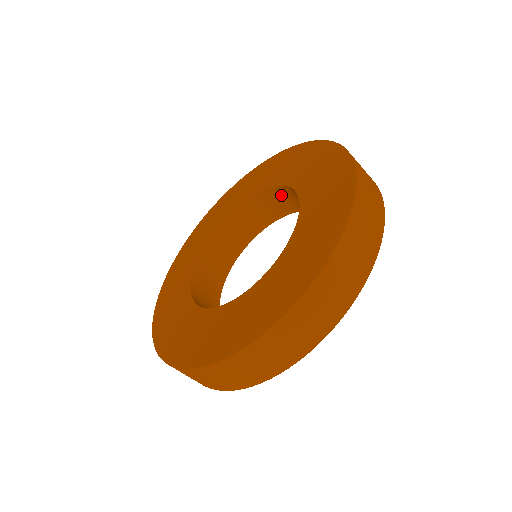
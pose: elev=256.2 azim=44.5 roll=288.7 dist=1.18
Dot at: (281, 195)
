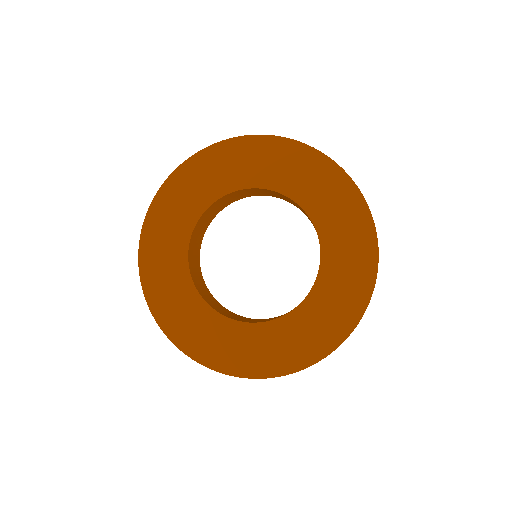
Dot at: (246, 191)
